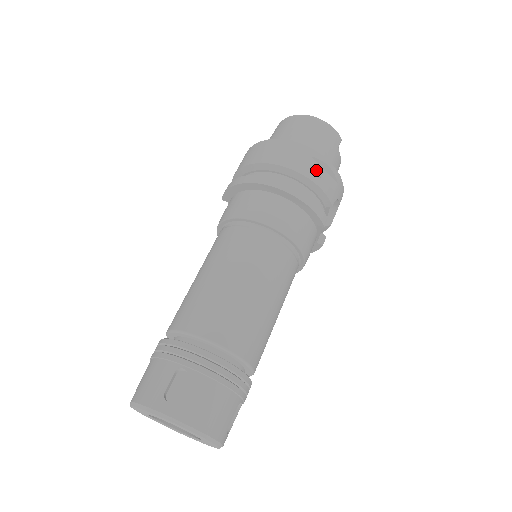
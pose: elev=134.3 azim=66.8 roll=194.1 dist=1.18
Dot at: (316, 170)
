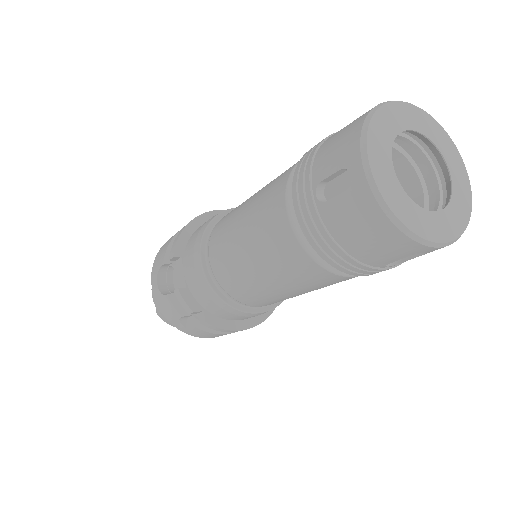
Dot at: occluded
